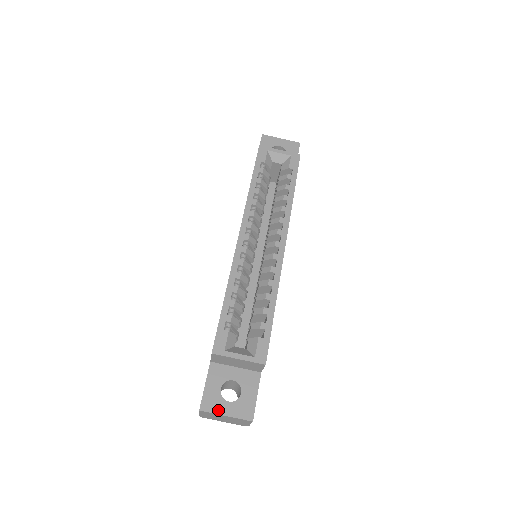
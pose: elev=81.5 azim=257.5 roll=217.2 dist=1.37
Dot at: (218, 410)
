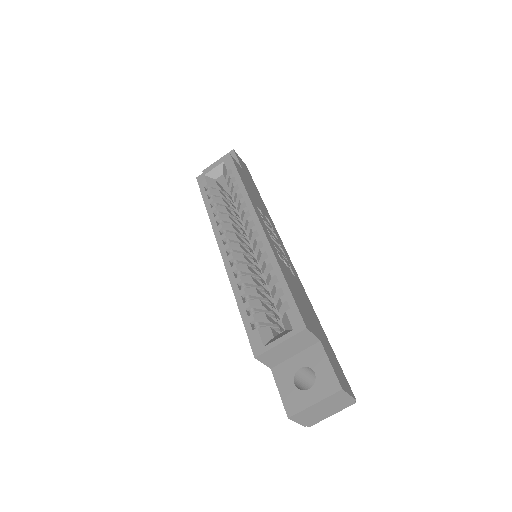
Dot at: (304, 404)
